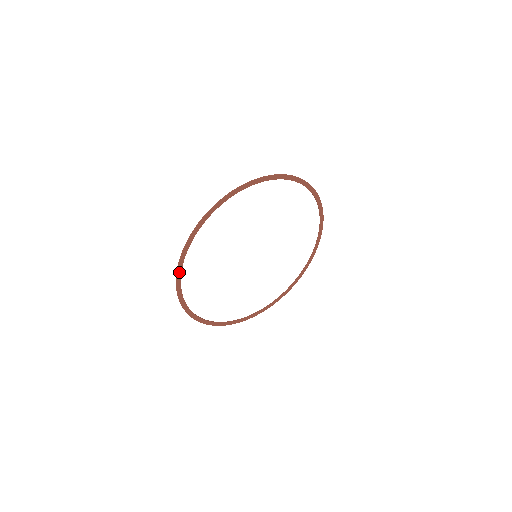
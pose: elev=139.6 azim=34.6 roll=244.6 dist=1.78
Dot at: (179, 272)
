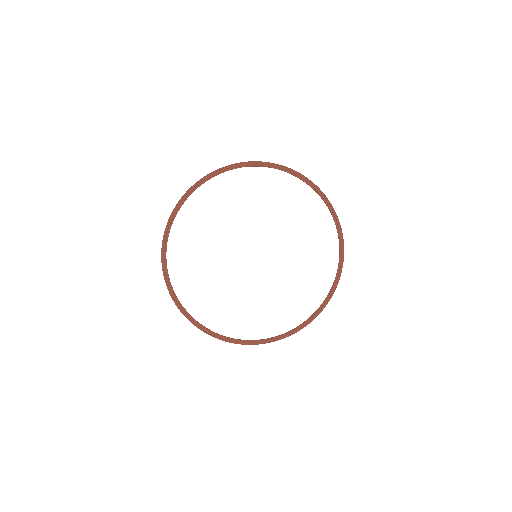
Dot at: (186, 314)
